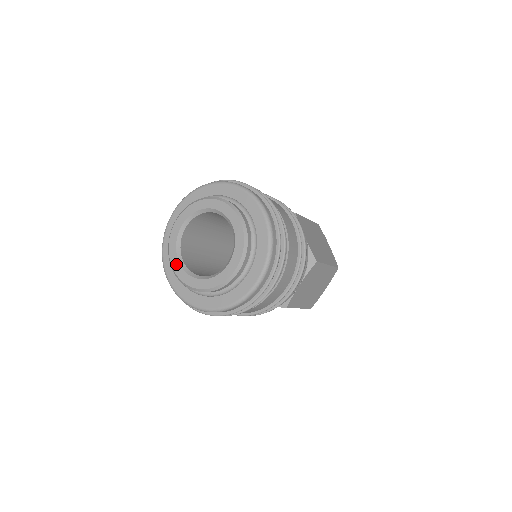
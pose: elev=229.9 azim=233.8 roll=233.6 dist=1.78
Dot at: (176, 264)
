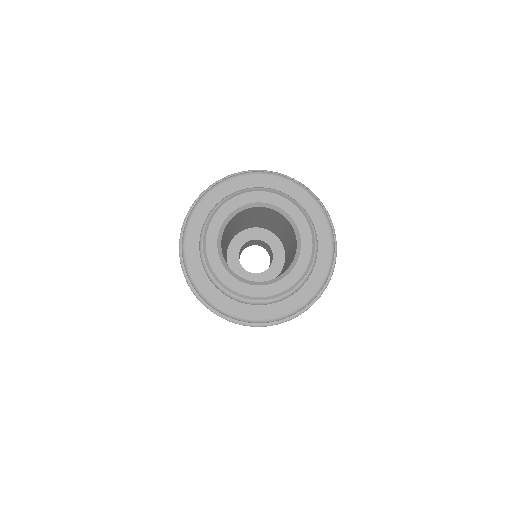
Dot at: (226, 277)
